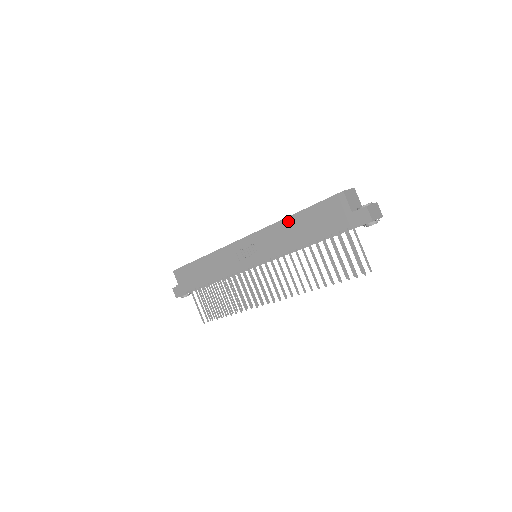
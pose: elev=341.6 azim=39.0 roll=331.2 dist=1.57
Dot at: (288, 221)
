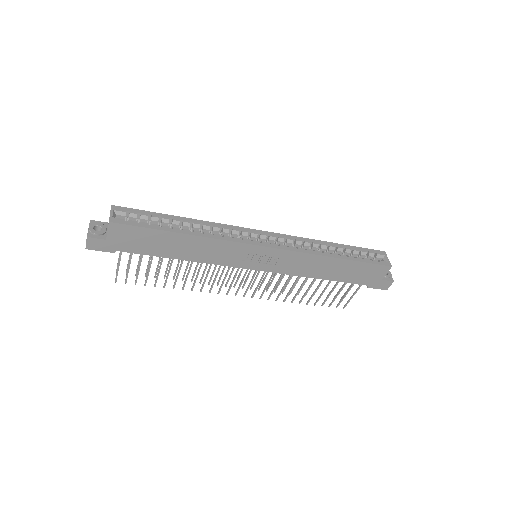
Dot at: (330, 260)
